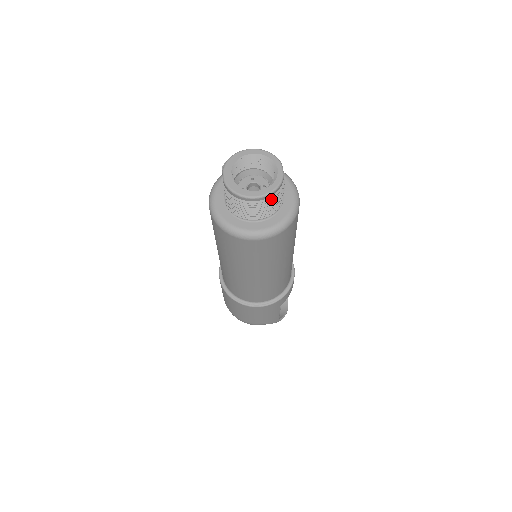
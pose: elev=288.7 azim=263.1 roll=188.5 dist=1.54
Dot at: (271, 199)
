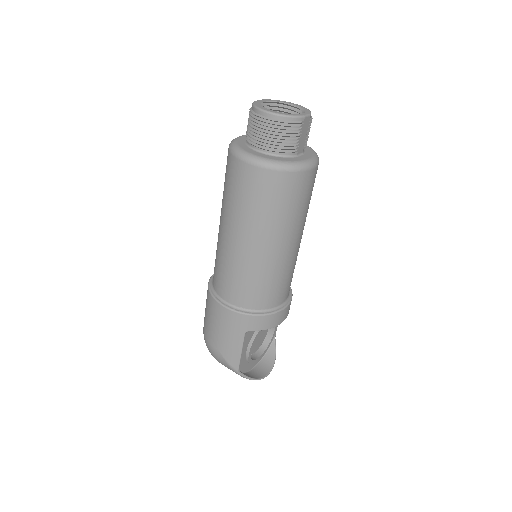
Dot at: (278, 124)
